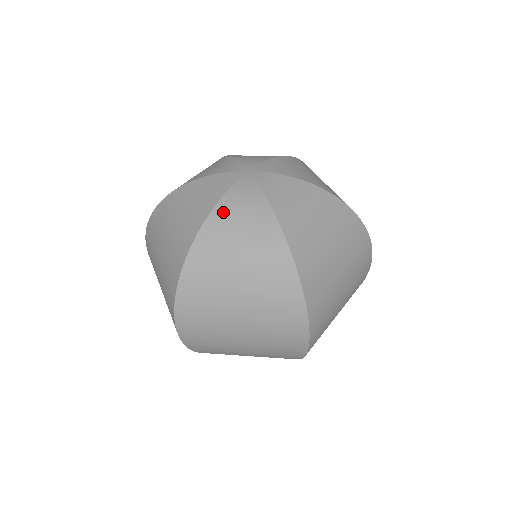
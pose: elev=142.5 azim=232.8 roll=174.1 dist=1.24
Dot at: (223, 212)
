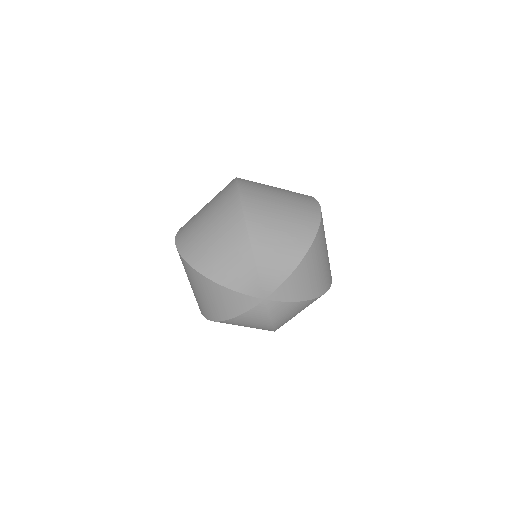
Dot at: (278, 320)
